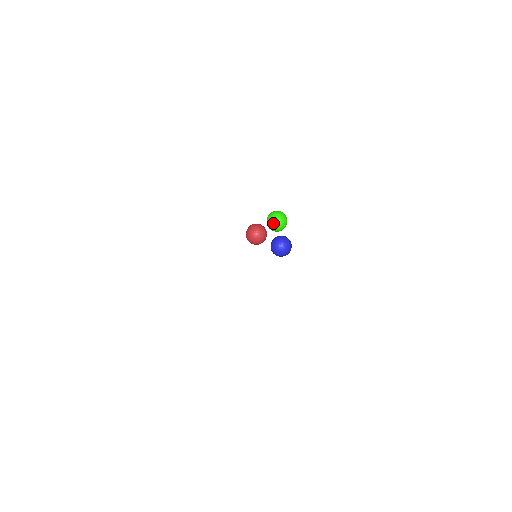
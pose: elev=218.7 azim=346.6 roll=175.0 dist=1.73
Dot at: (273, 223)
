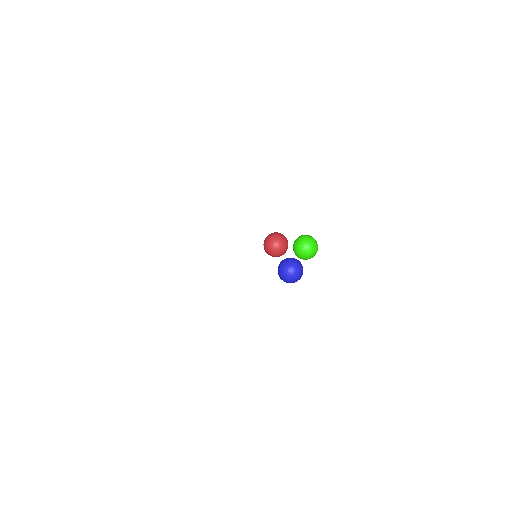
Dot at: (298, 242)
